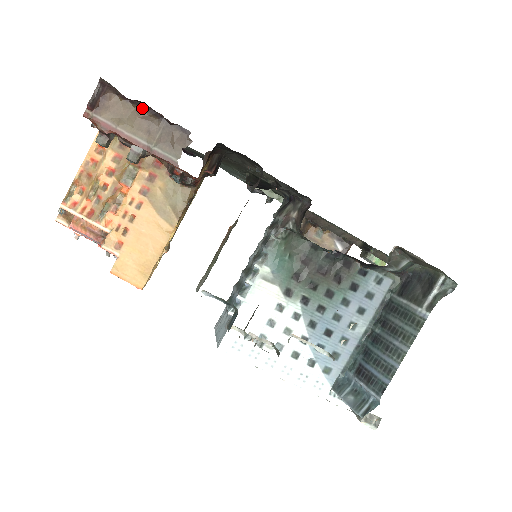
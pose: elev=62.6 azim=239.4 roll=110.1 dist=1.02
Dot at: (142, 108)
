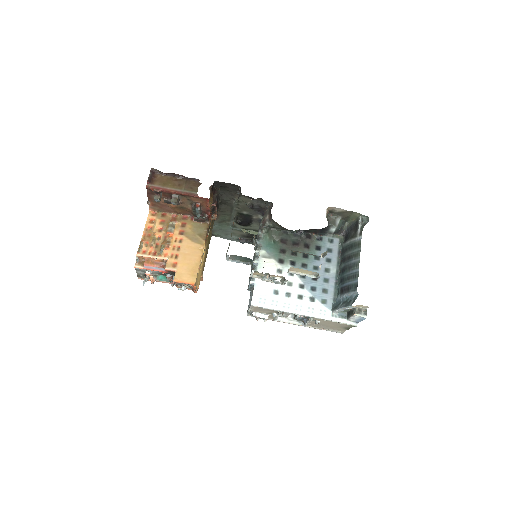
Dot at: (173, 176)
